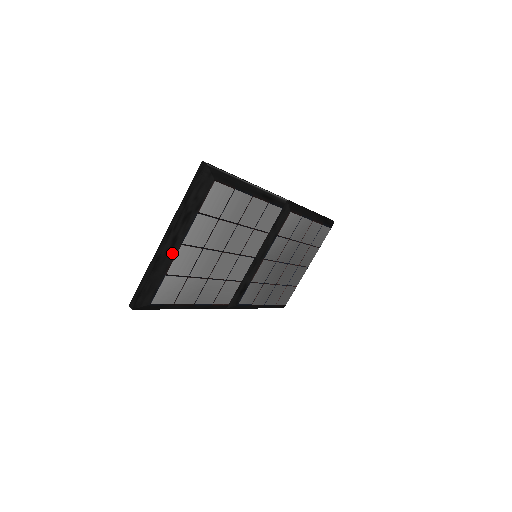
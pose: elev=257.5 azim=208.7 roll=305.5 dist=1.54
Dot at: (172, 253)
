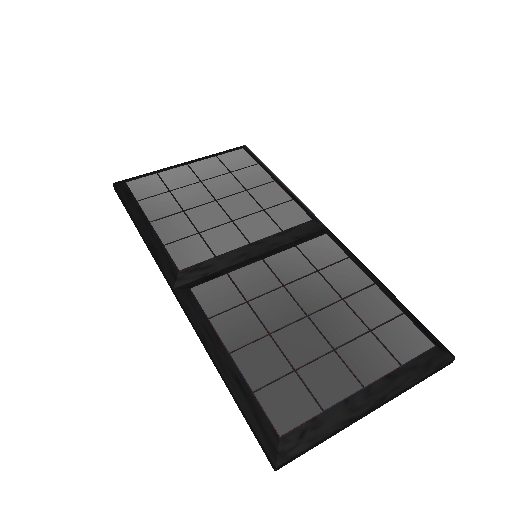
Dot at: (176, 167)
